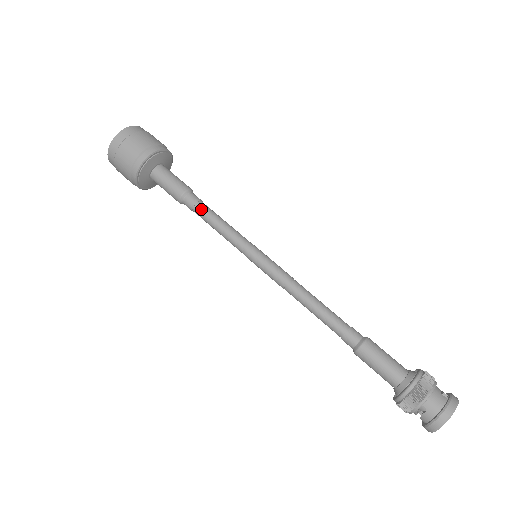
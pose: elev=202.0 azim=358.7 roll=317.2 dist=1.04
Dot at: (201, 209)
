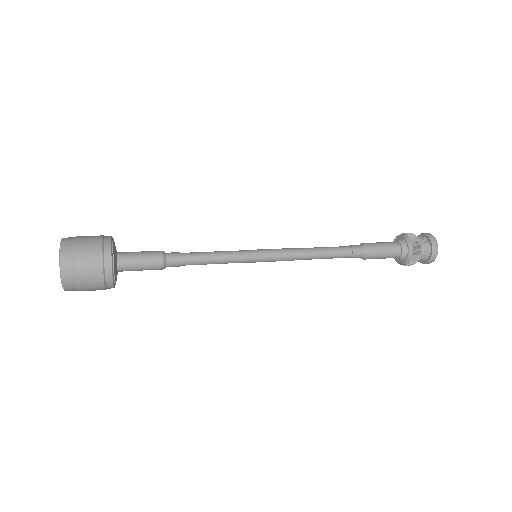
Dot at: (188, 262)
